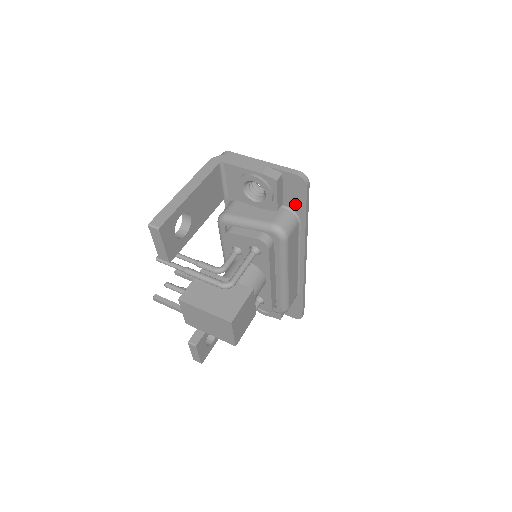
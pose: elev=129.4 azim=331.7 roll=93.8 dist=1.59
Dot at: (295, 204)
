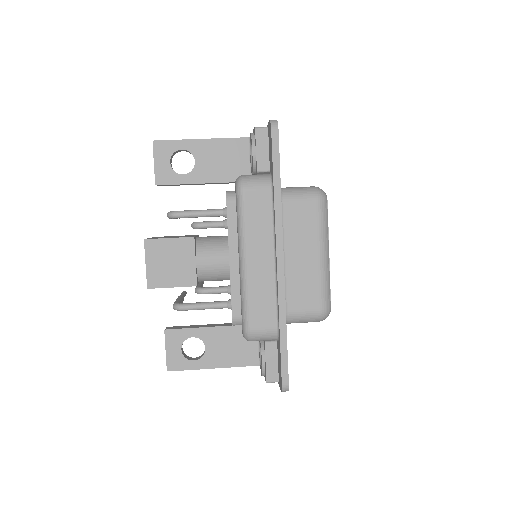
Dot at: (271, 163)
